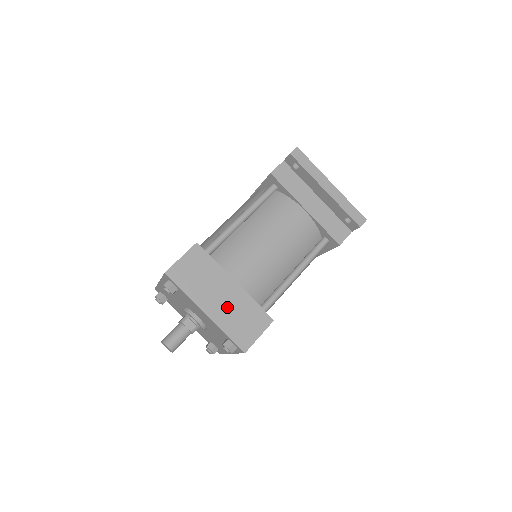
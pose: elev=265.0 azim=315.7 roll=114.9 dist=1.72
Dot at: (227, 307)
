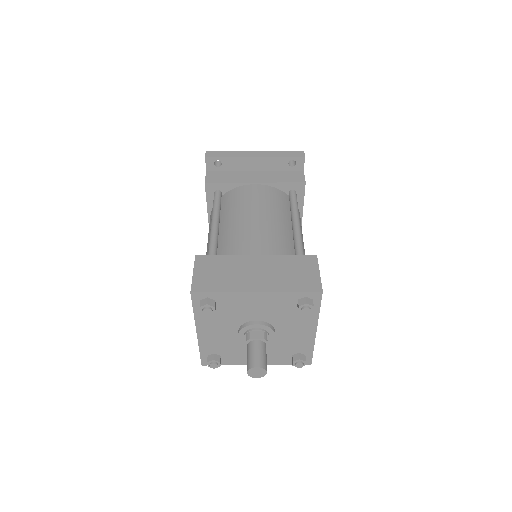
Dot at: (269, 275)
